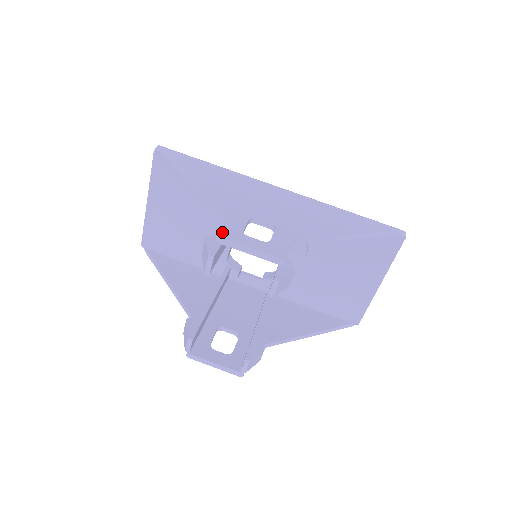
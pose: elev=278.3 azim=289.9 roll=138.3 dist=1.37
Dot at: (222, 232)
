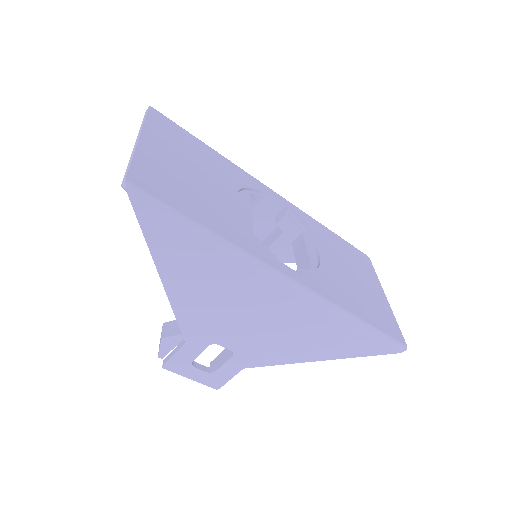
Dot at: (169, 364)
